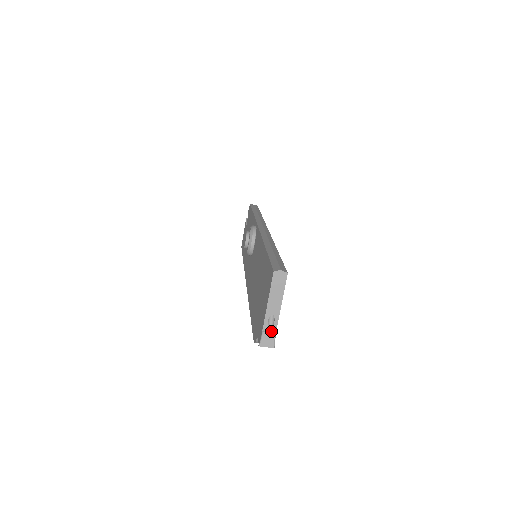
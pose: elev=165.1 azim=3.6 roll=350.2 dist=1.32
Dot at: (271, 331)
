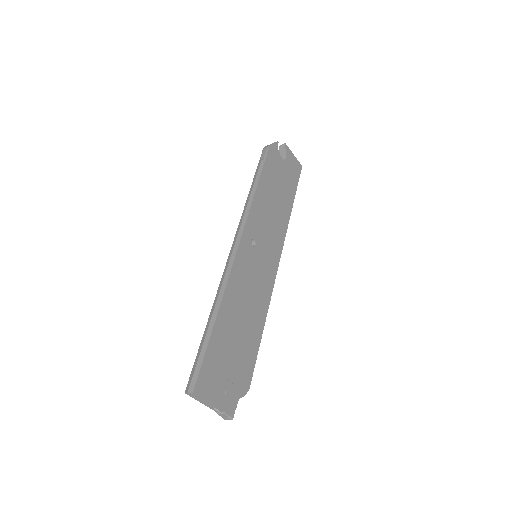
Dot at: (222, 413)
